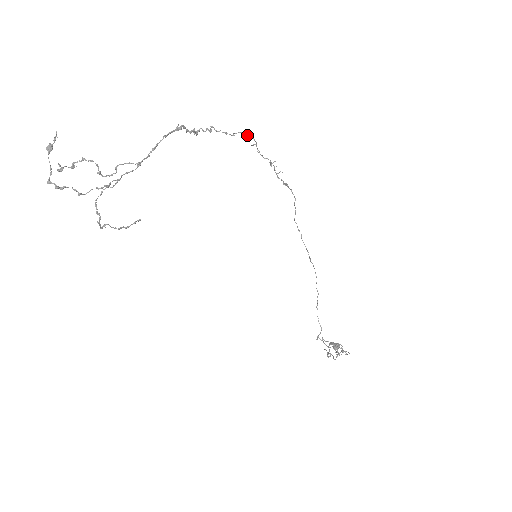
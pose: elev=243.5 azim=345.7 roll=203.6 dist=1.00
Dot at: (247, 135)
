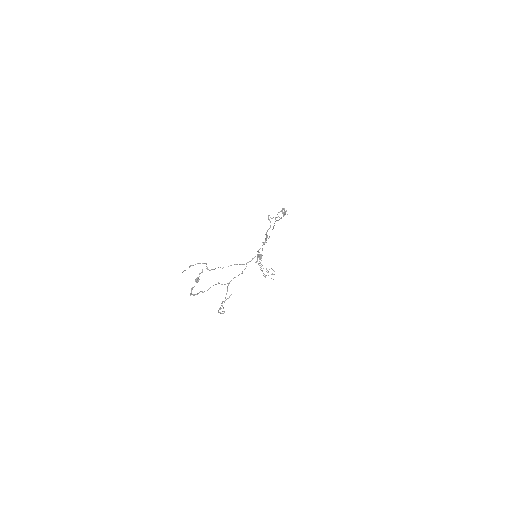
Dot at: (282, 208)
